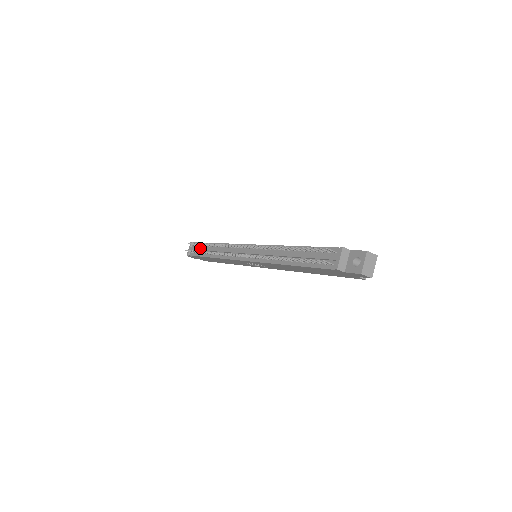
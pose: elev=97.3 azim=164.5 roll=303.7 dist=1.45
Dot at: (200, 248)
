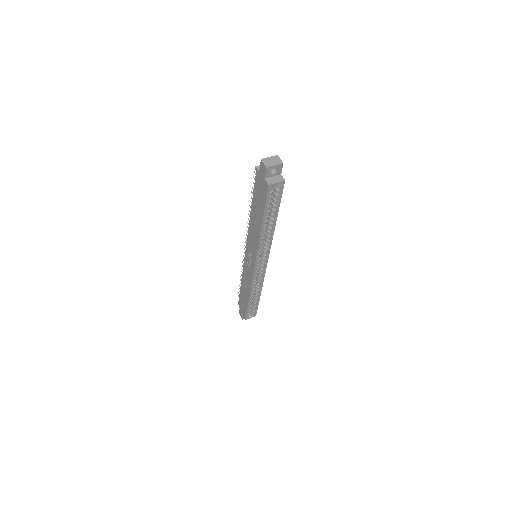
Dot at: occluded
